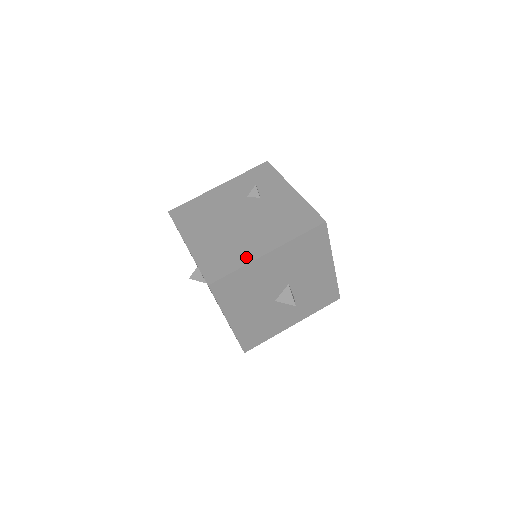
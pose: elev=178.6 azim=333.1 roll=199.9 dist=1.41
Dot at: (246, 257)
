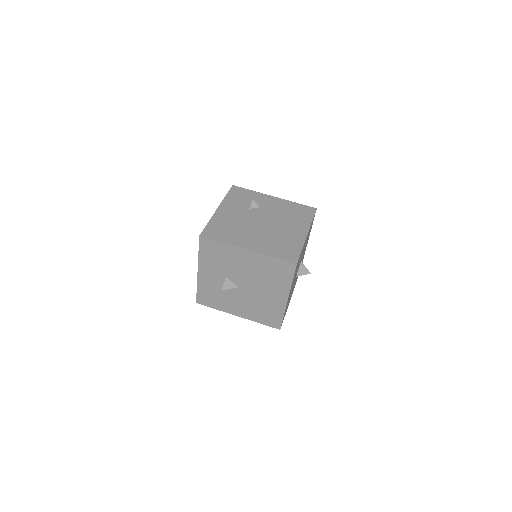
Dot at: (298, 241)
